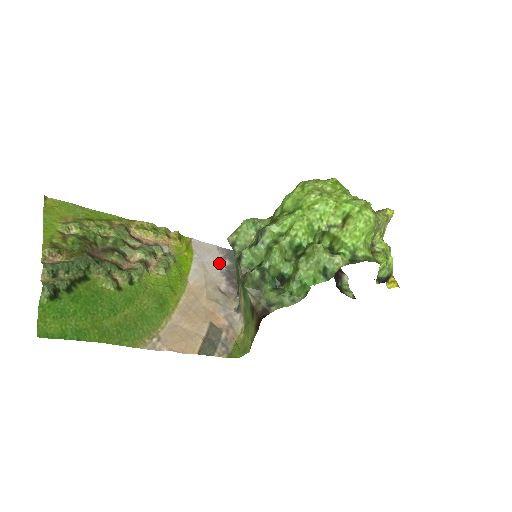
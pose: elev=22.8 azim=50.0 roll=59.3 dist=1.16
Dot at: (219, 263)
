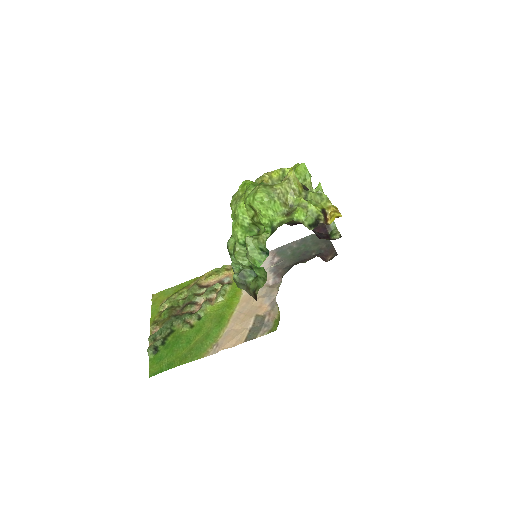
Dot at: (268, 265)
